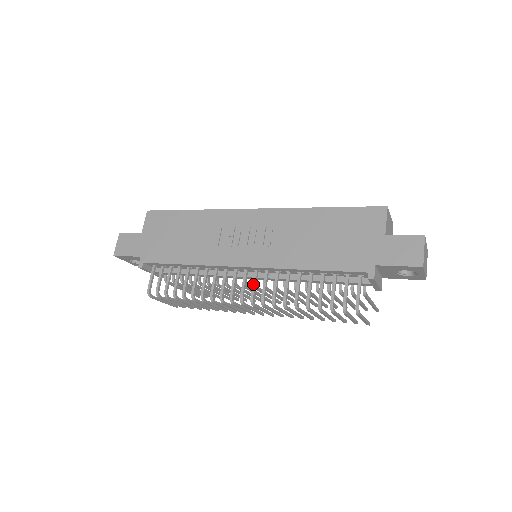
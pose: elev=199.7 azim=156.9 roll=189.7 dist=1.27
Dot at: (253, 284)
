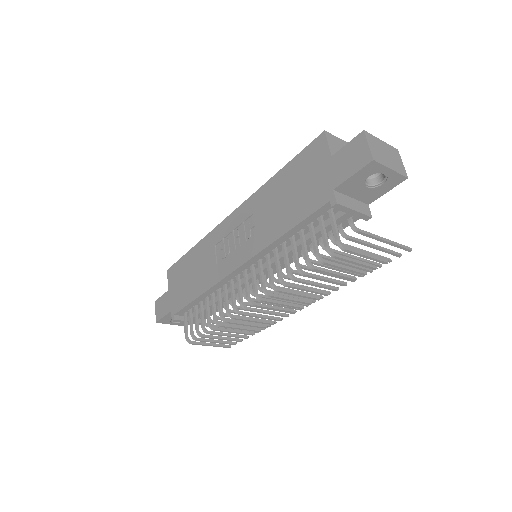
Dot at: (252, 280)
